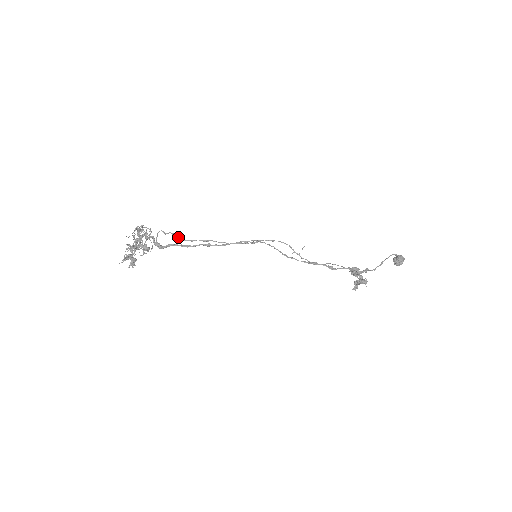
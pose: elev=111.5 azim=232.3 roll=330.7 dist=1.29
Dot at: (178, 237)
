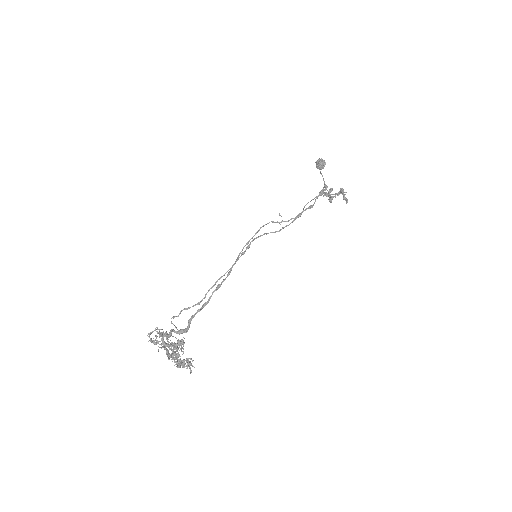
Dot at: occluded
